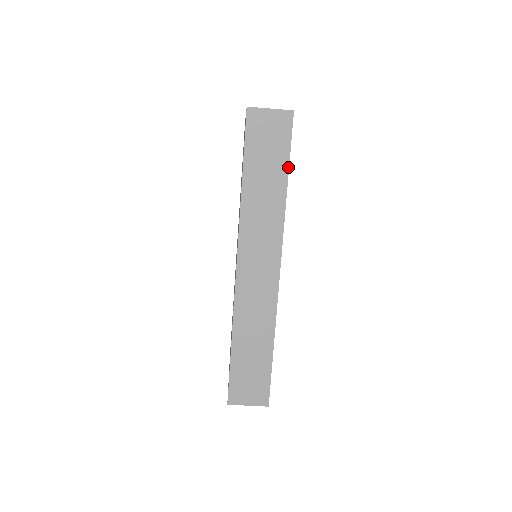
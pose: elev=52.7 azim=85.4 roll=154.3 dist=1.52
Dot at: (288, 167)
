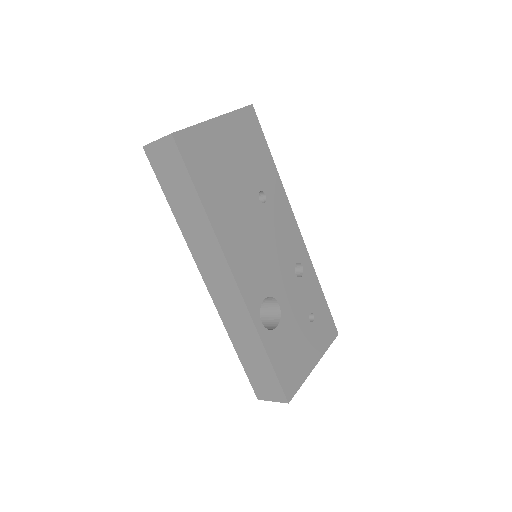
Dot at: (194, 187)
